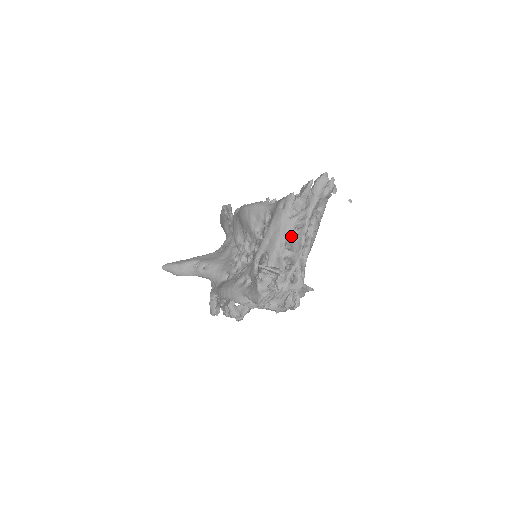
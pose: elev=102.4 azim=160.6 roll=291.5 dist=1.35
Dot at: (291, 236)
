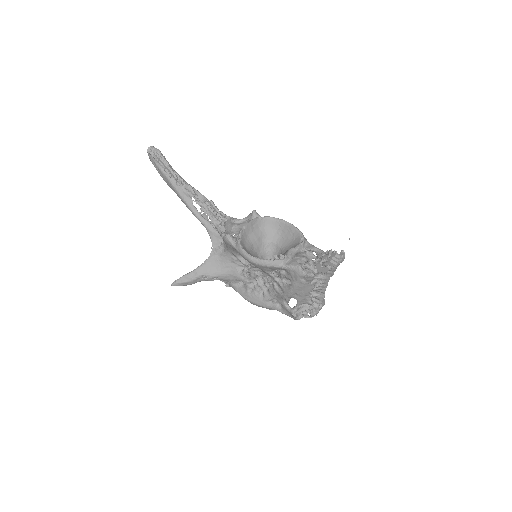
Dot at: (314, 290)
